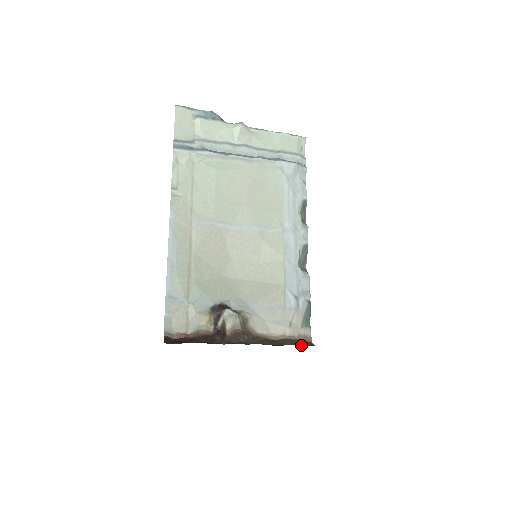
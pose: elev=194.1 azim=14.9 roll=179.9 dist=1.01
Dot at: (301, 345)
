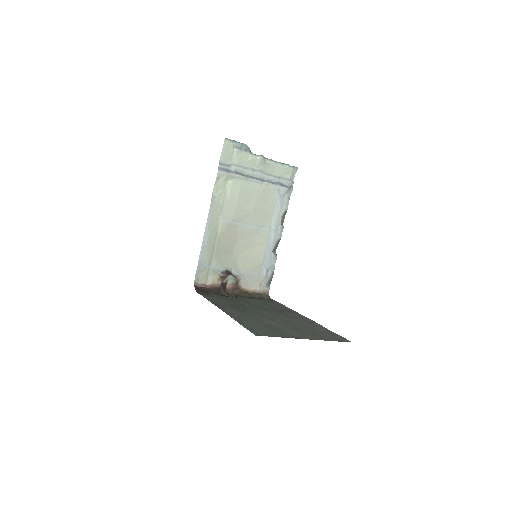
Dot at: (264, 298)
